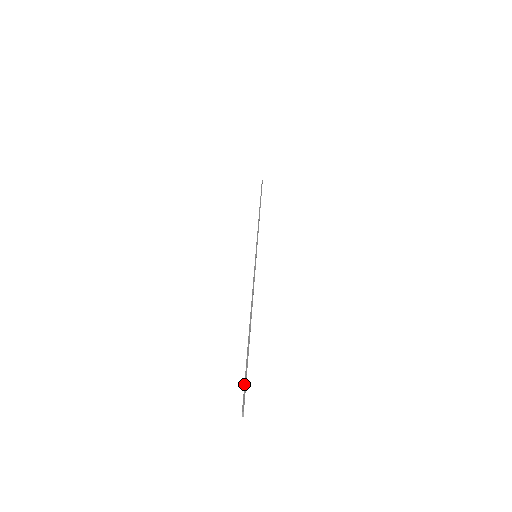
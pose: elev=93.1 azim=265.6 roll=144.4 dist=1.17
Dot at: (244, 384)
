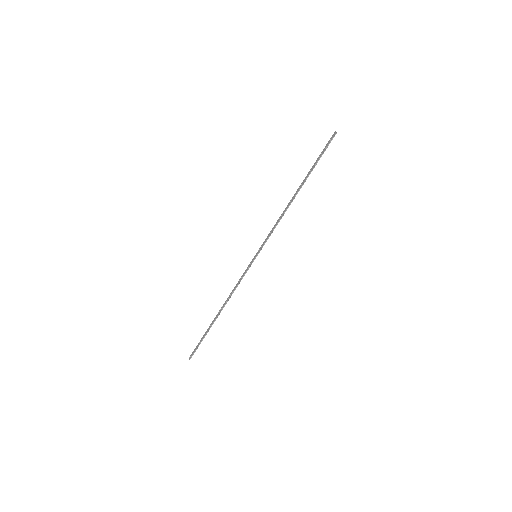
Dot at: (197, 348)
